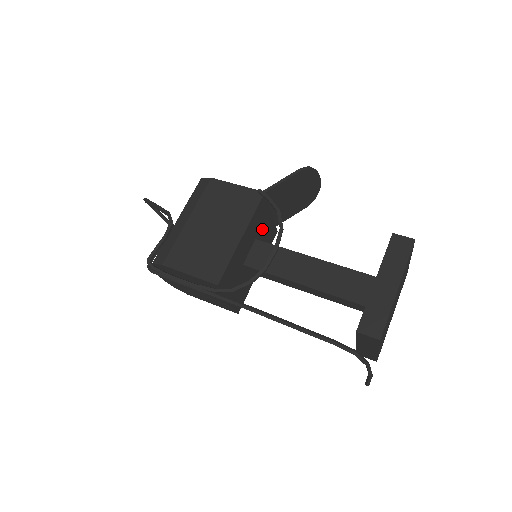
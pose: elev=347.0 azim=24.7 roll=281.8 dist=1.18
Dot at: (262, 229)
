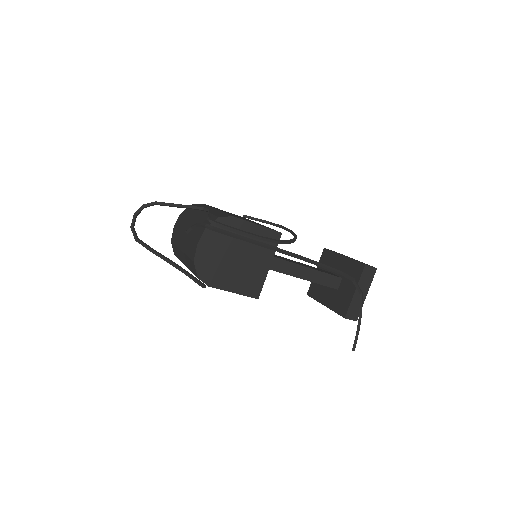
Dot at: occluded
